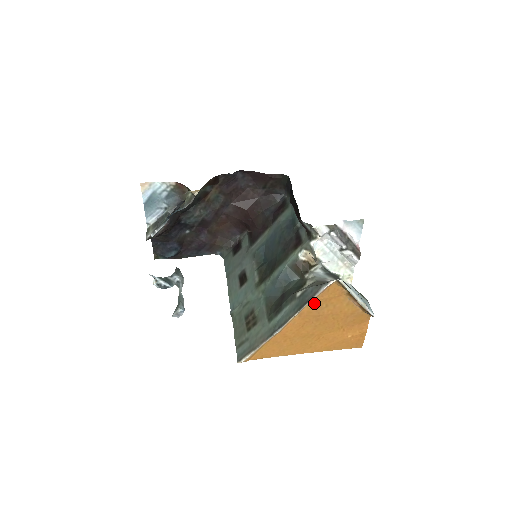
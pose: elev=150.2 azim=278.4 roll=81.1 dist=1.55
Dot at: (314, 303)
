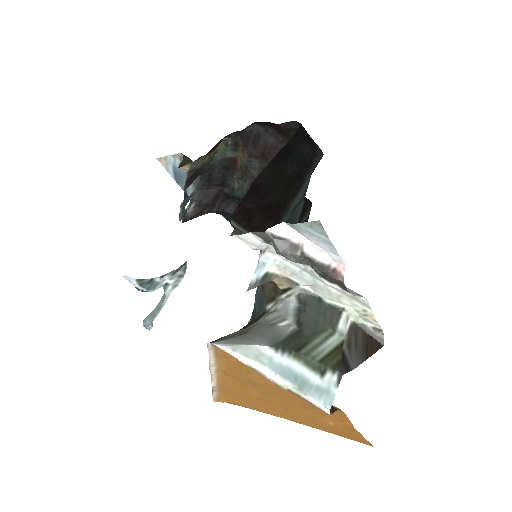
Dot at: (226, 363)
